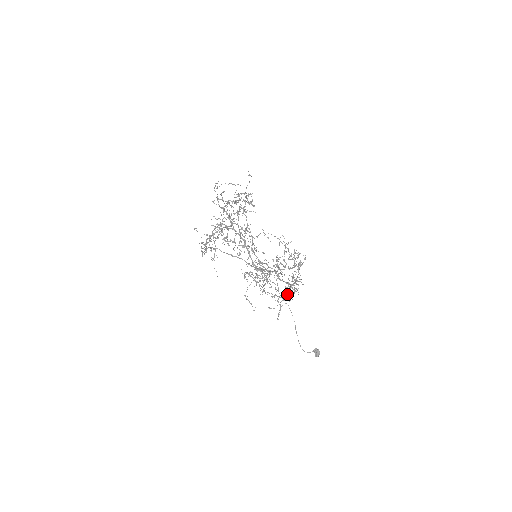
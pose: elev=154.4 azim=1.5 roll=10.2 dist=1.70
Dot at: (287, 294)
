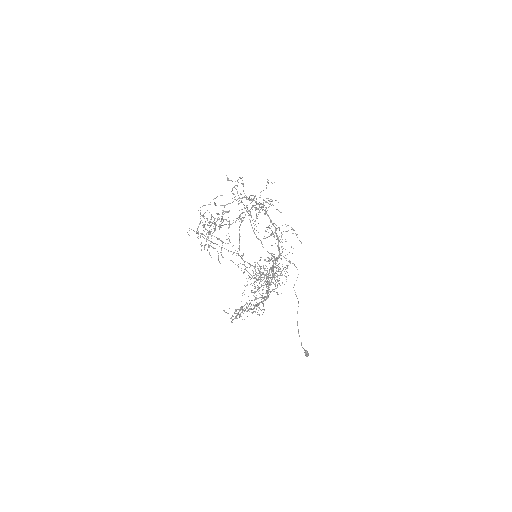
Dot at: occluded
